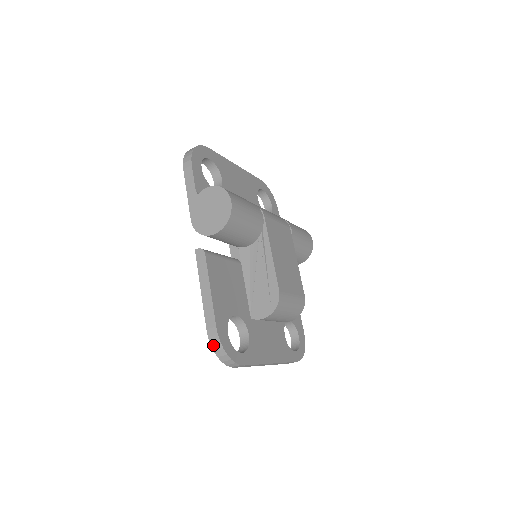
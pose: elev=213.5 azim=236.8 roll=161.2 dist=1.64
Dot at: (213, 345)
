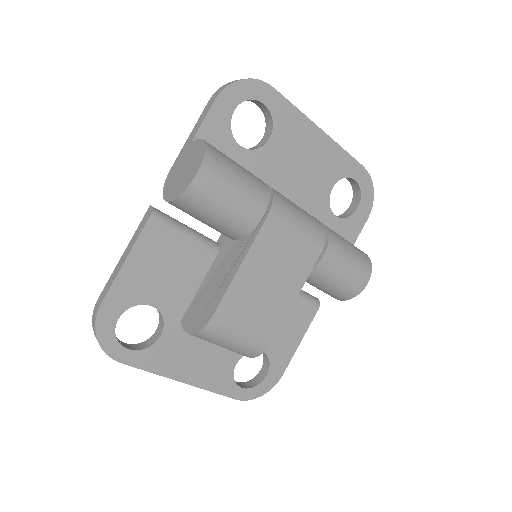
Dot at: (93, 319)
